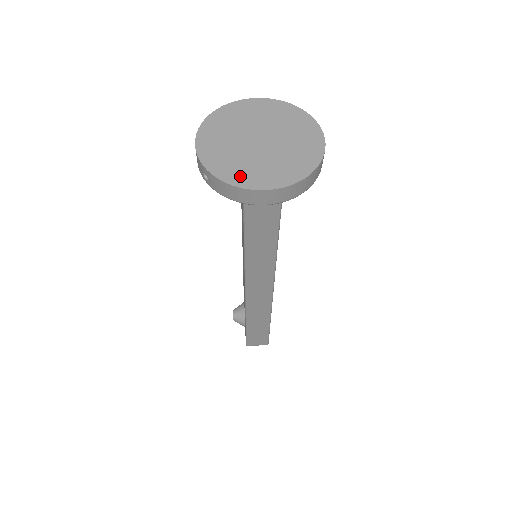
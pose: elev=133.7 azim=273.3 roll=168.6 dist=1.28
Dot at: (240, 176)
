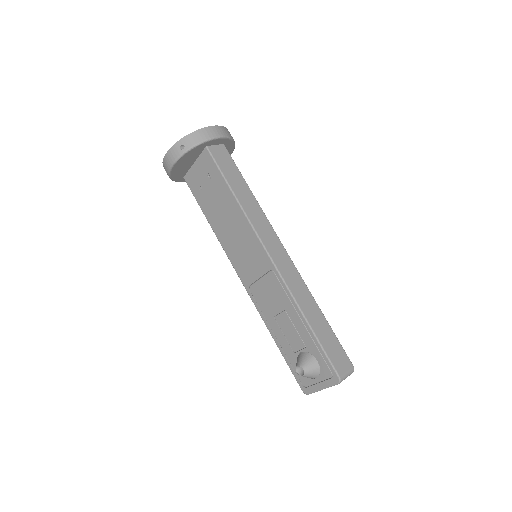
Dot at: occluded
